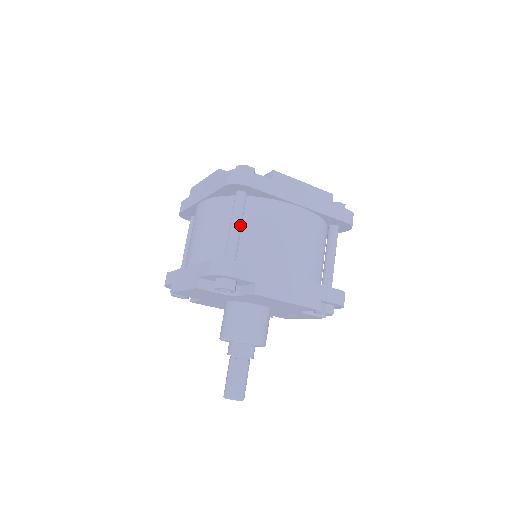
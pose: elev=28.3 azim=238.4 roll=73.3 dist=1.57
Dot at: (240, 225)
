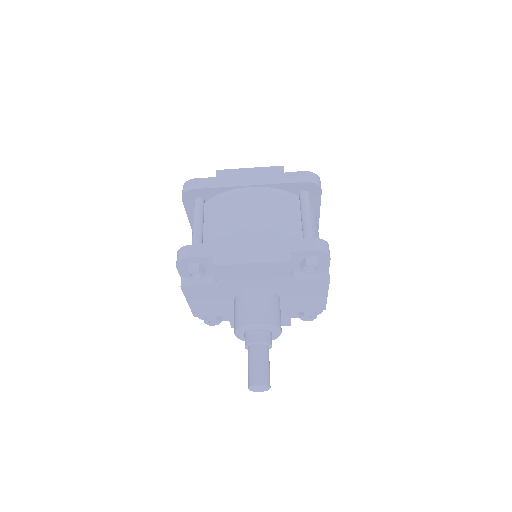
Dot at: (199, 222)
